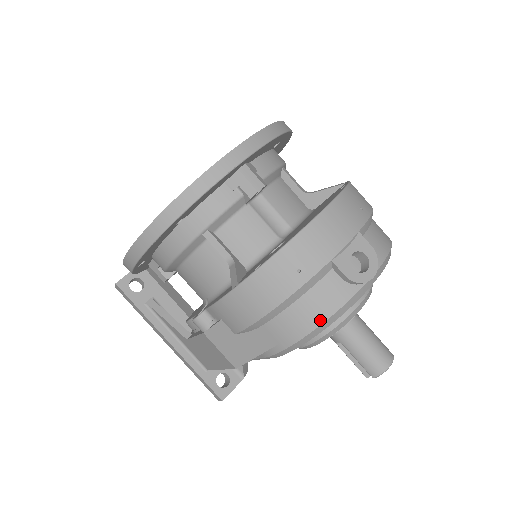
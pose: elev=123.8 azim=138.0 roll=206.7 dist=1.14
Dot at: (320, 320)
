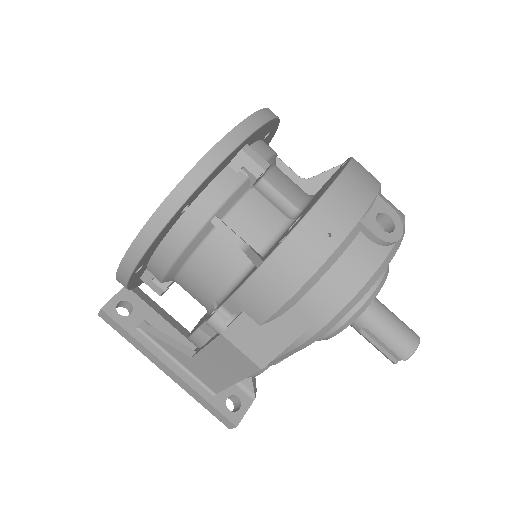
Dot at: (357, 287)
